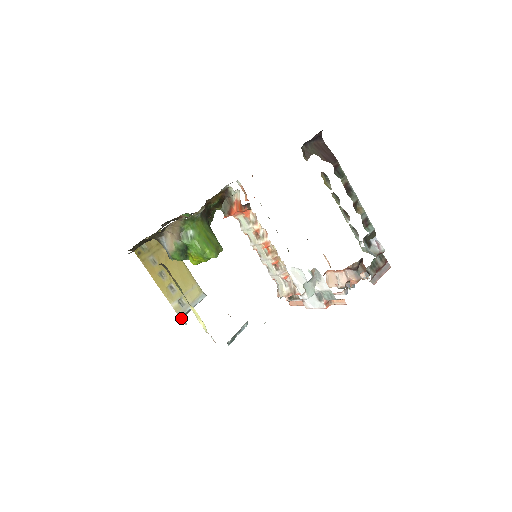
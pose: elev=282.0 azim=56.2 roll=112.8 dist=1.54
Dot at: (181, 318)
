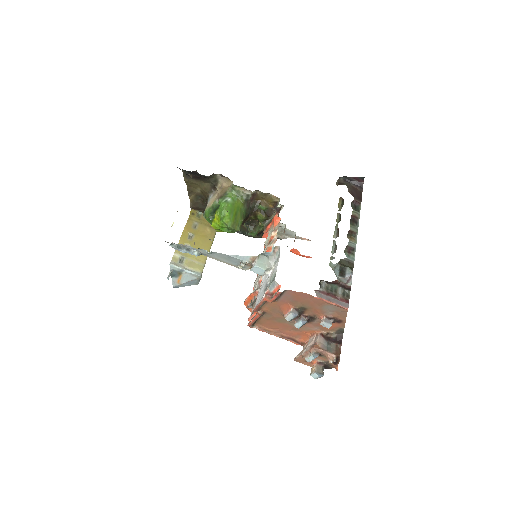
Dot at: (170, 270)
